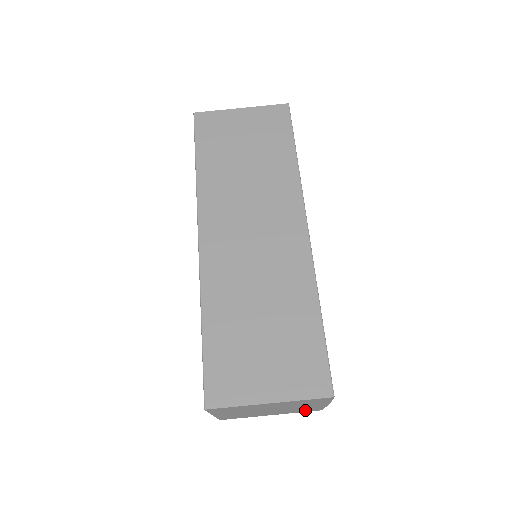
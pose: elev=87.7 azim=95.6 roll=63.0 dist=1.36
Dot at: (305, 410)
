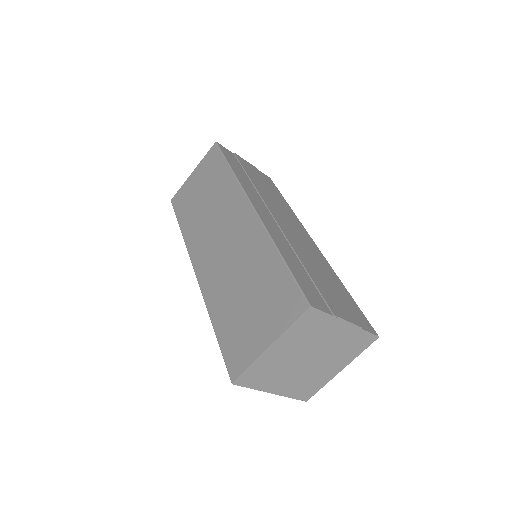
Dot at: (357, 345)
